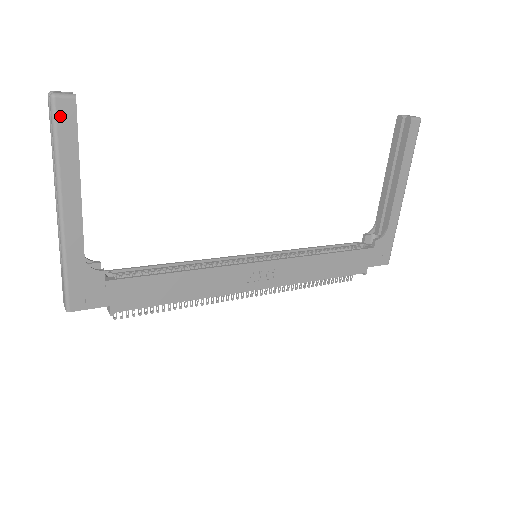
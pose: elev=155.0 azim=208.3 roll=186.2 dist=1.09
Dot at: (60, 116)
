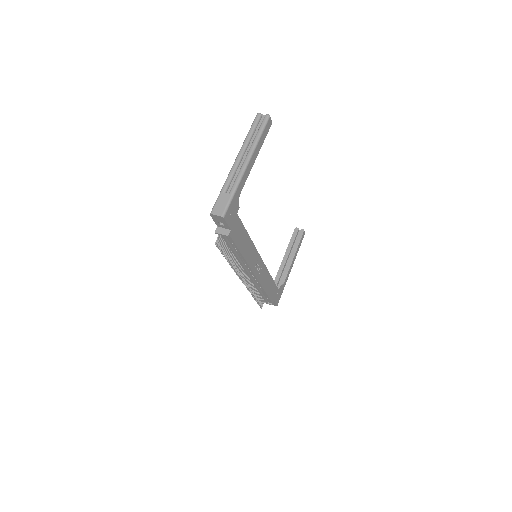
Dot at: (267, 125)
